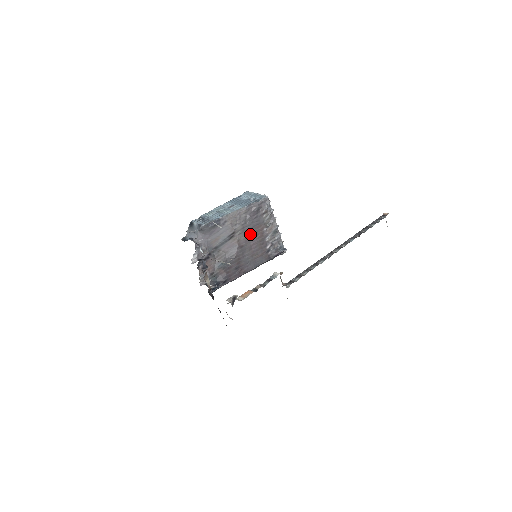
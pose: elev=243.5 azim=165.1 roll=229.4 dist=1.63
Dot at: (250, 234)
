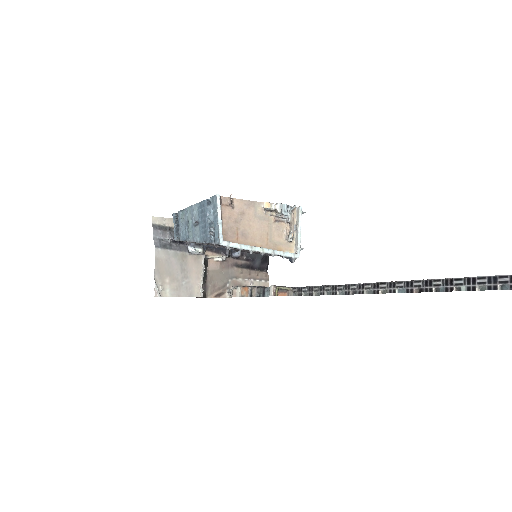
Dot at: occluded
